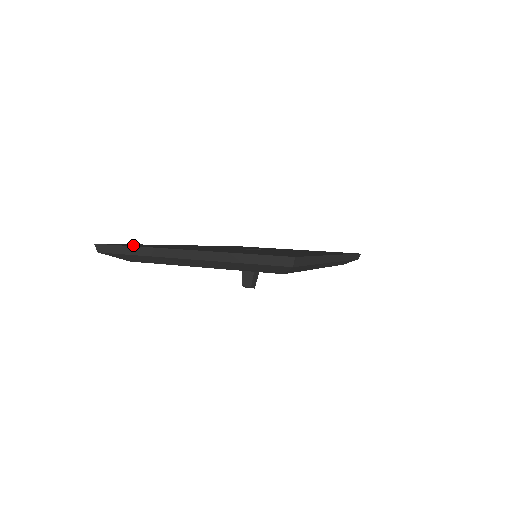
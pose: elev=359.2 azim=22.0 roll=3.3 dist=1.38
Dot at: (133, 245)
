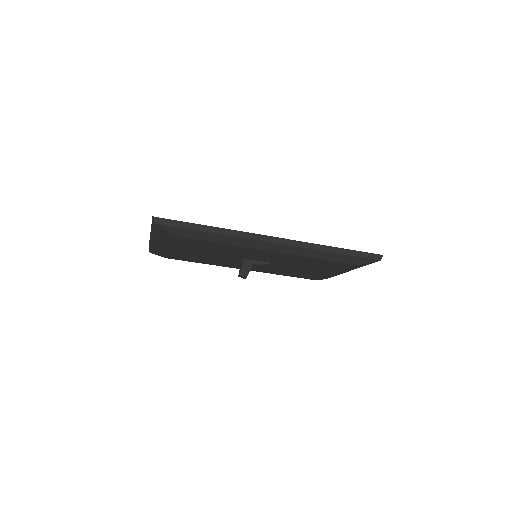
Dot at: occluded
